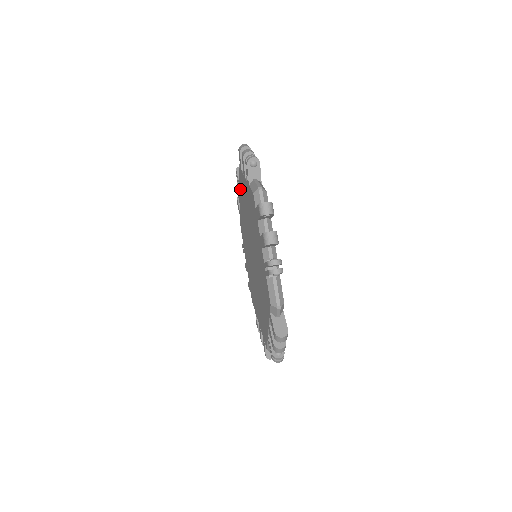
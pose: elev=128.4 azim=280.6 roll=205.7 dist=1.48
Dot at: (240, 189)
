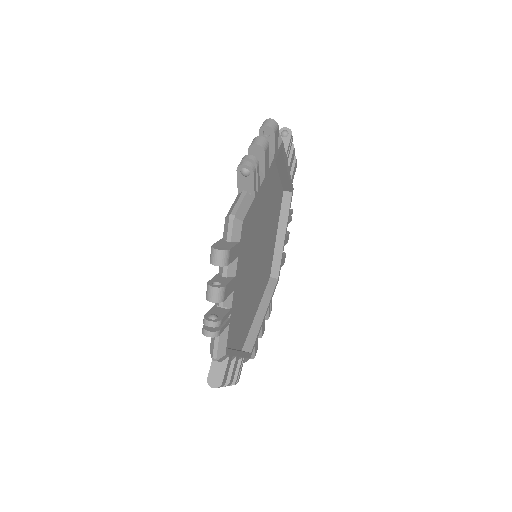
Dot at: occluded
